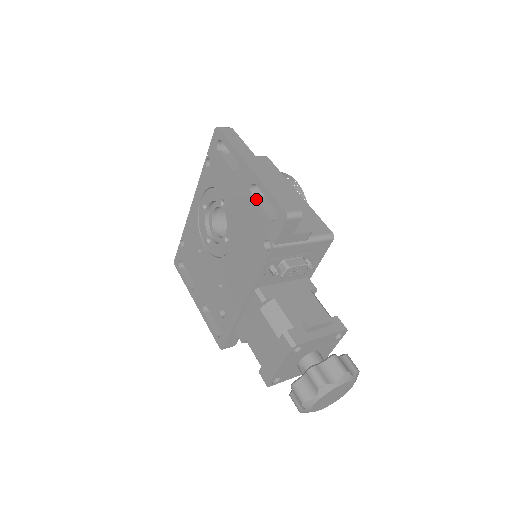
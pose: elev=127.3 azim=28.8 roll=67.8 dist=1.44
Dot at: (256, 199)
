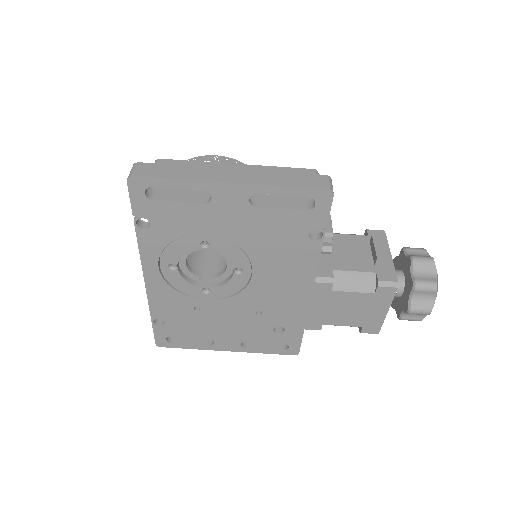
Dot at: (265, 207)
